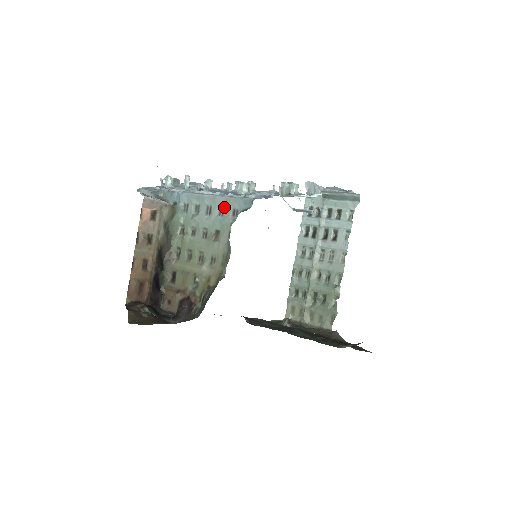
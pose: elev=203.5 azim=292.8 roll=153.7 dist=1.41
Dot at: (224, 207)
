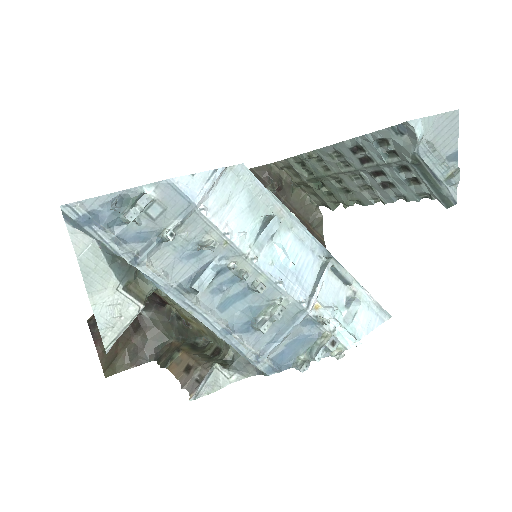
Dot at: occluded
